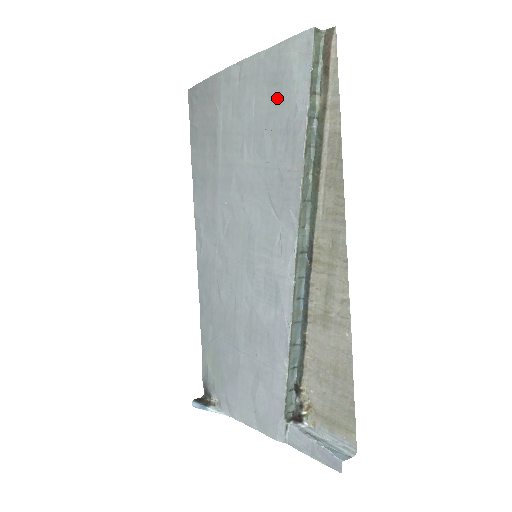
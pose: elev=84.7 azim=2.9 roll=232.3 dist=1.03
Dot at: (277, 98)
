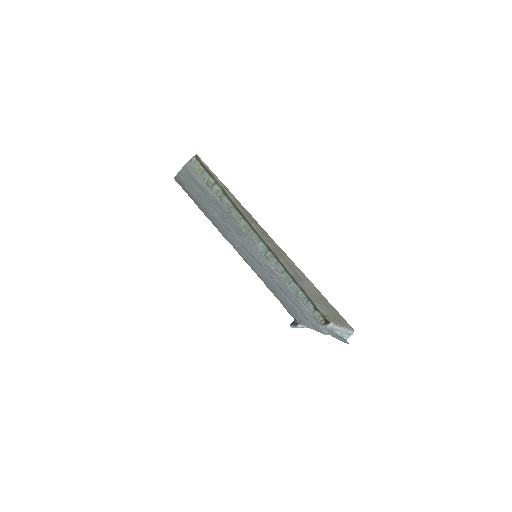
Dot at: (203, 190)
